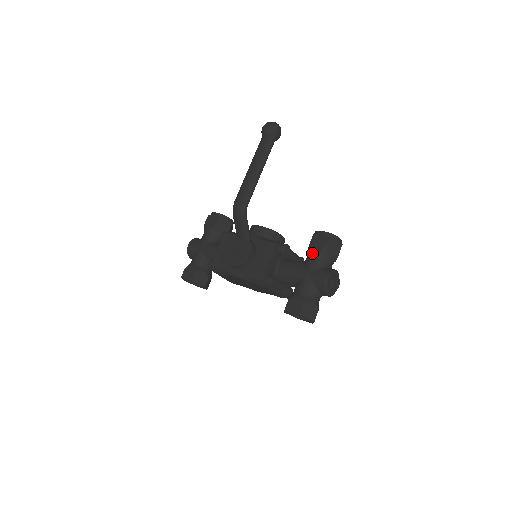
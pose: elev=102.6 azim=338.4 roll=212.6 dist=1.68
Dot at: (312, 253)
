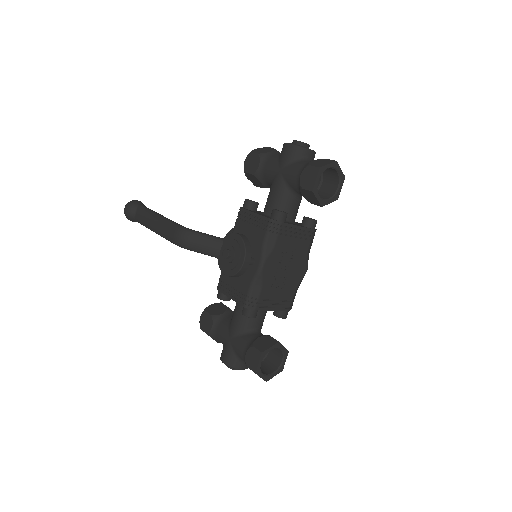
Dot at: (262, 170)
